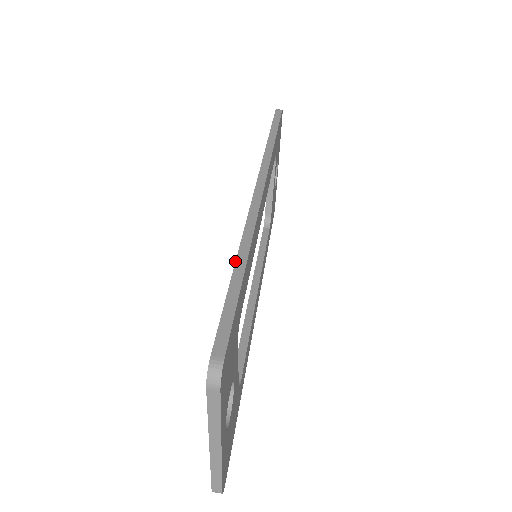
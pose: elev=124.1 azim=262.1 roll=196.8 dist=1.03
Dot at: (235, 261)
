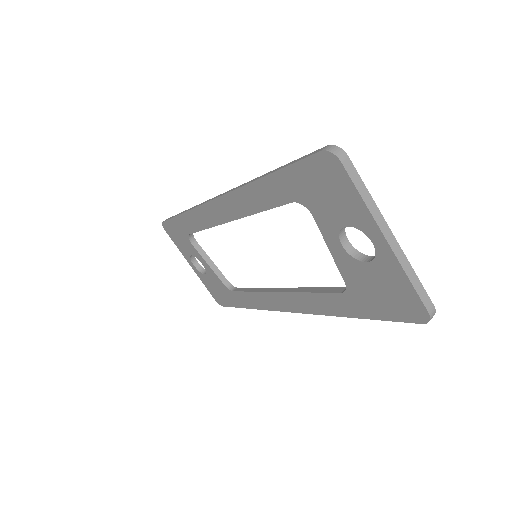
Dot at: (260, 178)
